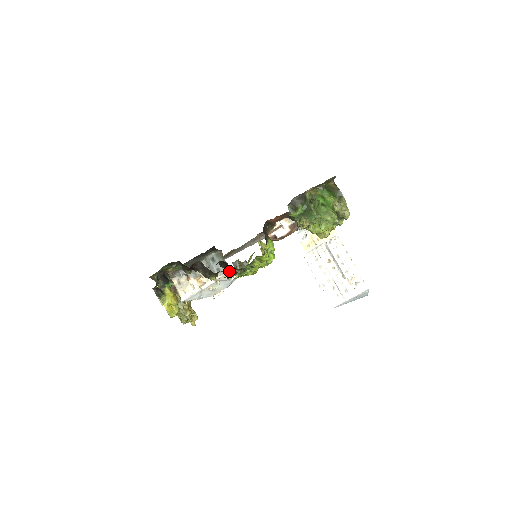
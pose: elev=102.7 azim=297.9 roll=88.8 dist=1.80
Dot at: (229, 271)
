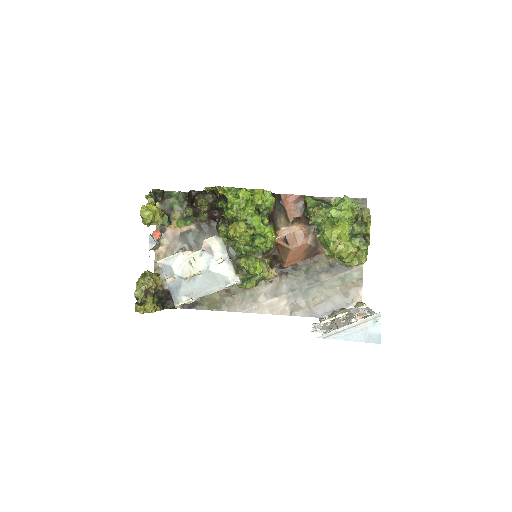
Dot at: (220, 225)
